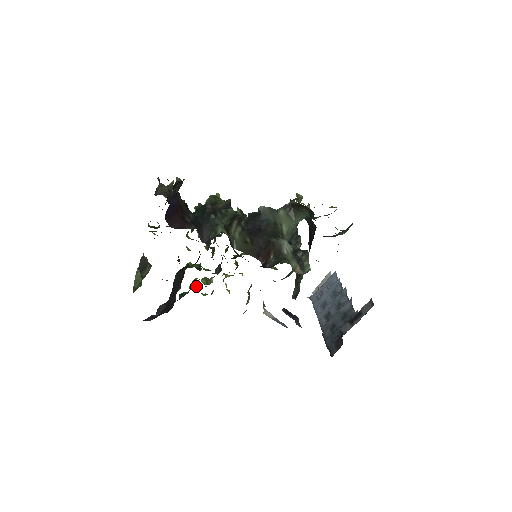
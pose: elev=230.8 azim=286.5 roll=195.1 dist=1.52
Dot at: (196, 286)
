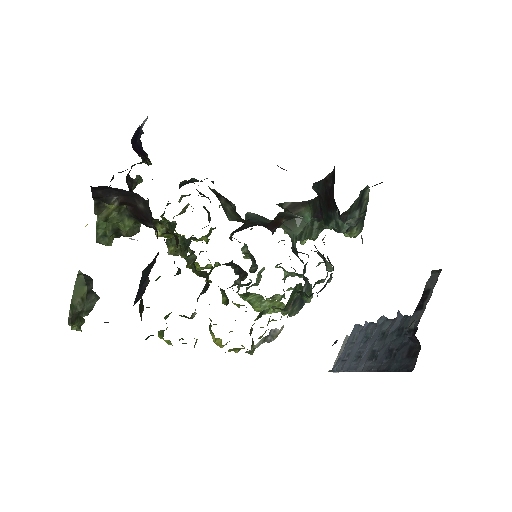
Dot at: occluded
